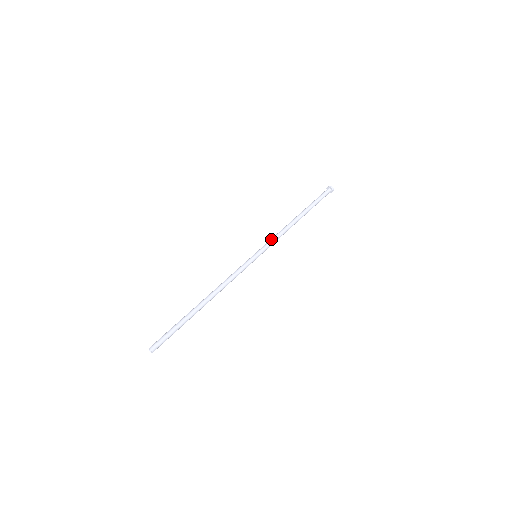
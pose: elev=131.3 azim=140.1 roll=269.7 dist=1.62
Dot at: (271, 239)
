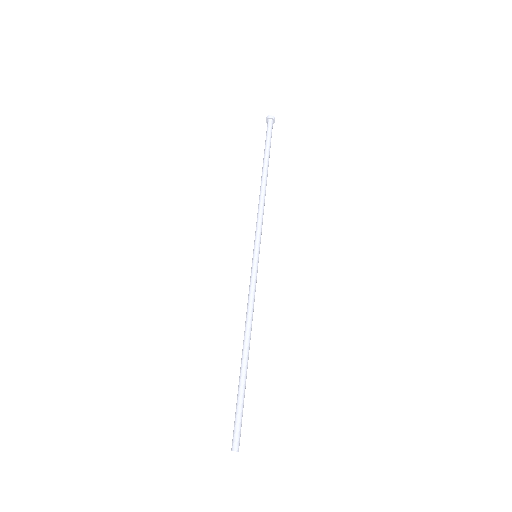
Dot at: (256, 225)
